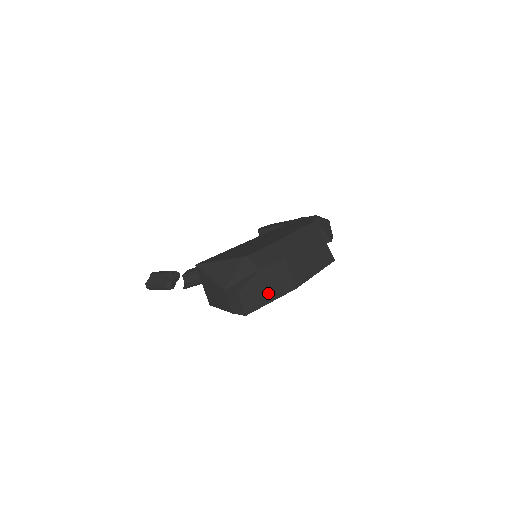
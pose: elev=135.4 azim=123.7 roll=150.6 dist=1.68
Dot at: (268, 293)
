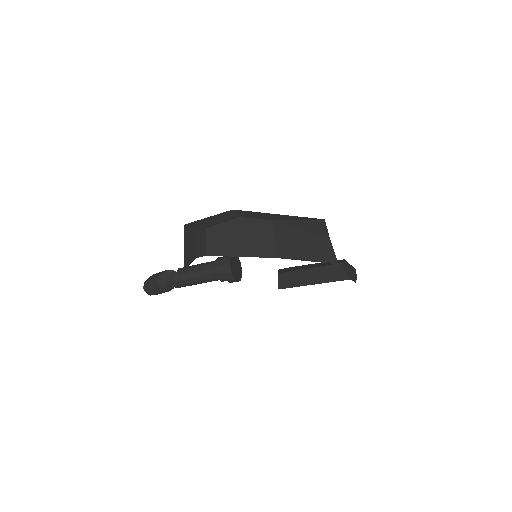
Dot at: (241, 246)
